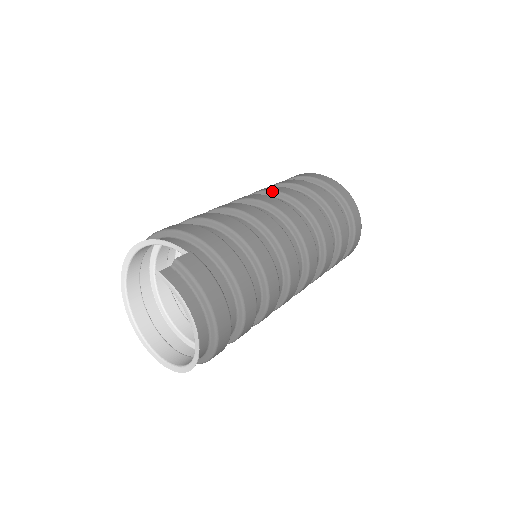
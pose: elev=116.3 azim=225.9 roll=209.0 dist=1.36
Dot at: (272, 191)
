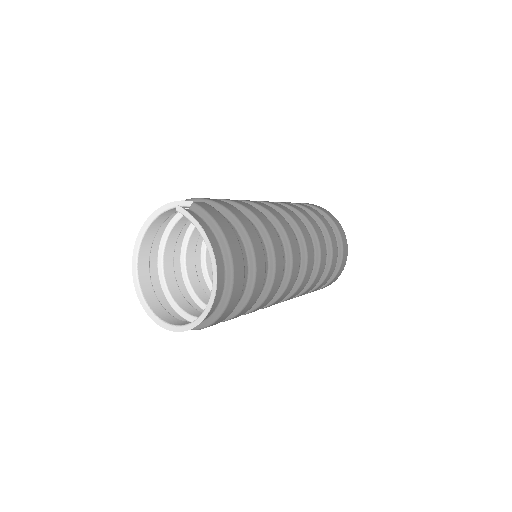
Dot at: occluded
